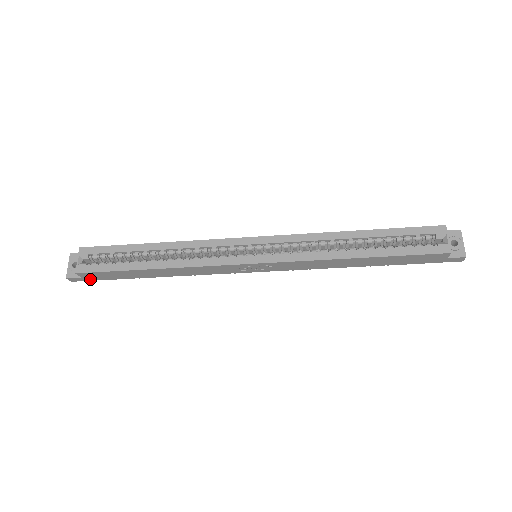
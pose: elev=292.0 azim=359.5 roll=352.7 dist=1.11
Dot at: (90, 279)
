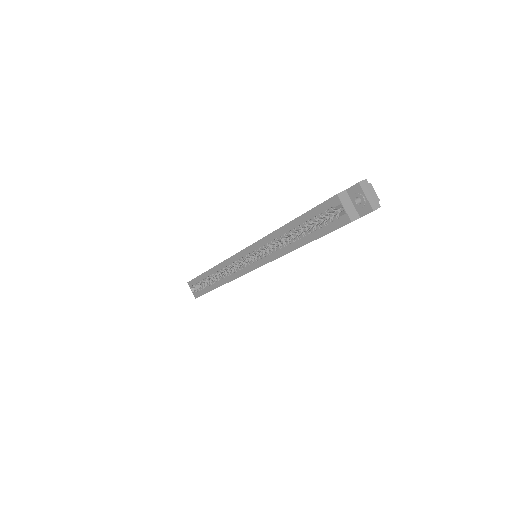
Dot at: occluded
